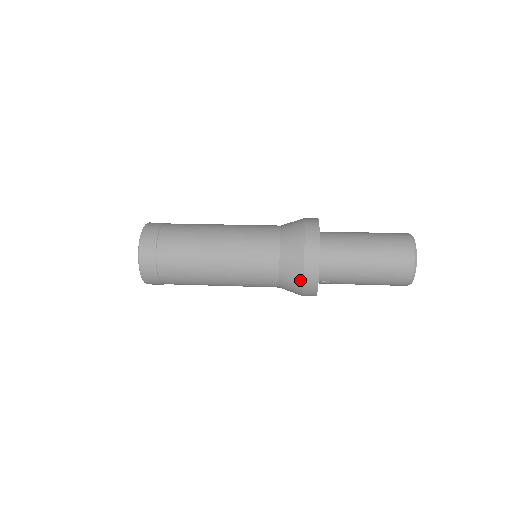
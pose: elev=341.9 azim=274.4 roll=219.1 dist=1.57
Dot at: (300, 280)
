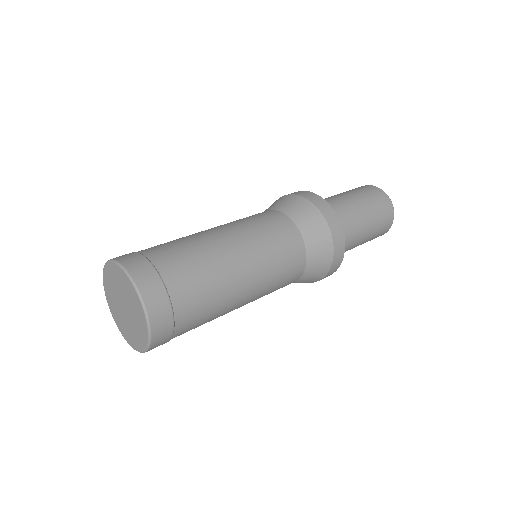
Dot at: (328, 265)
